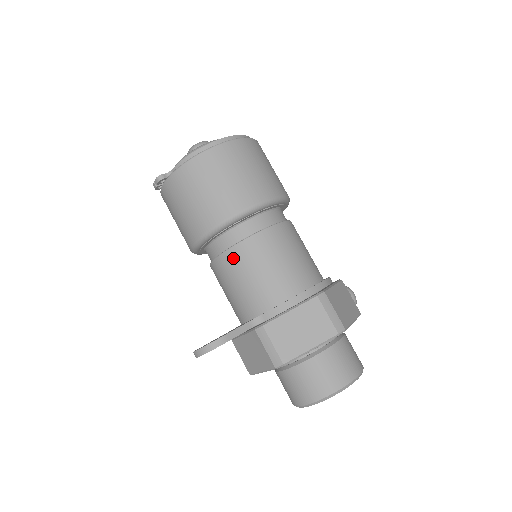
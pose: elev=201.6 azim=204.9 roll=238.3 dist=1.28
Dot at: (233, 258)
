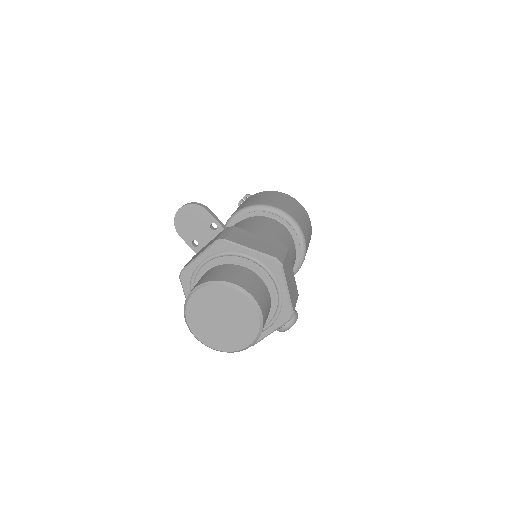
Dot at: (250, 220)
